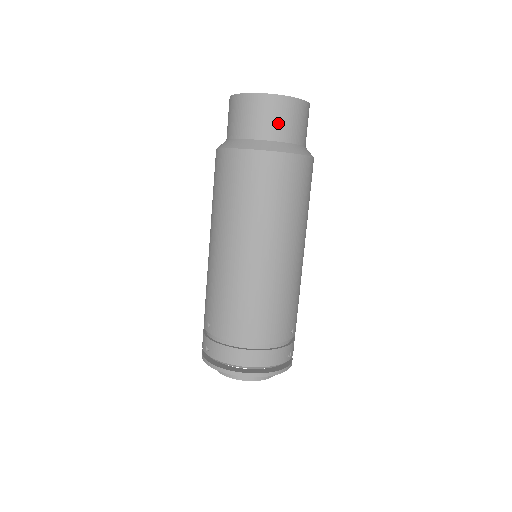
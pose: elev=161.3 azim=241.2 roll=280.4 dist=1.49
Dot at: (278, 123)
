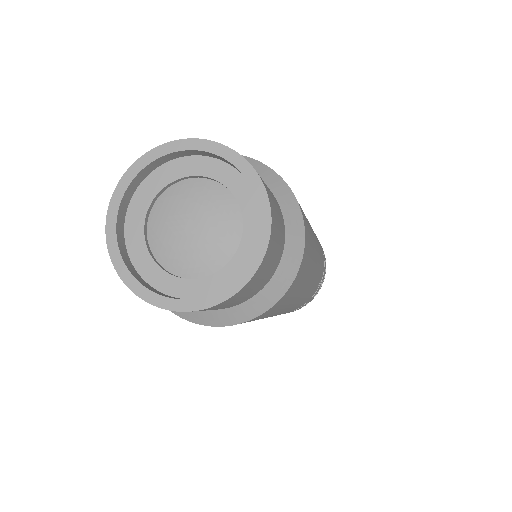
Dot at: (226, 306)
